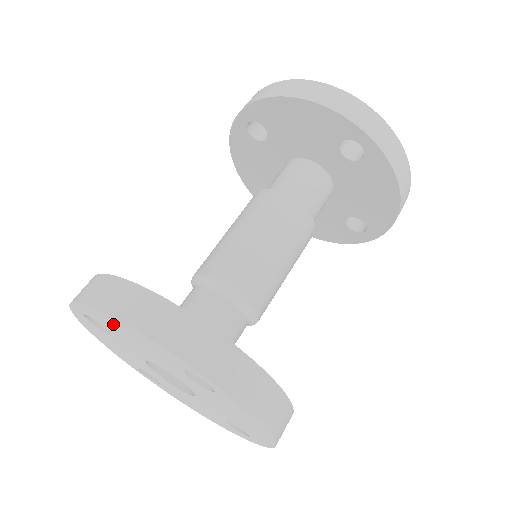
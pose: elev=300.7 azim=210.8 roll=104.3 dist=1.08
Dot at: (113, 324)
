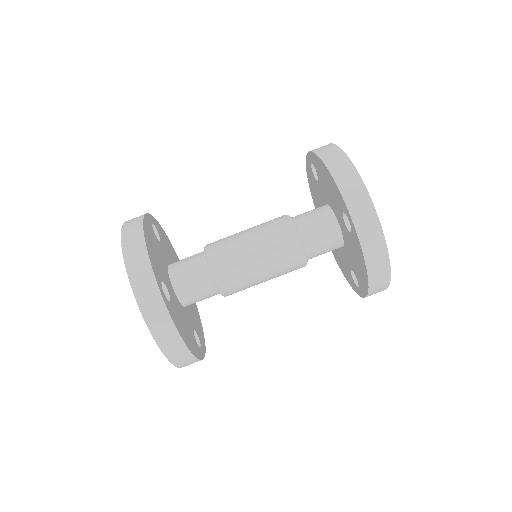
Dot at: occluded
